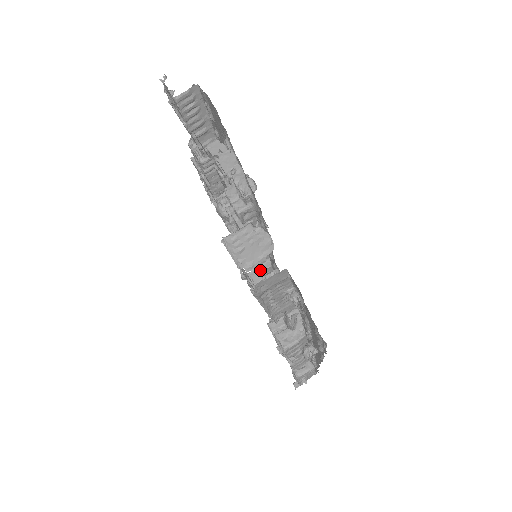
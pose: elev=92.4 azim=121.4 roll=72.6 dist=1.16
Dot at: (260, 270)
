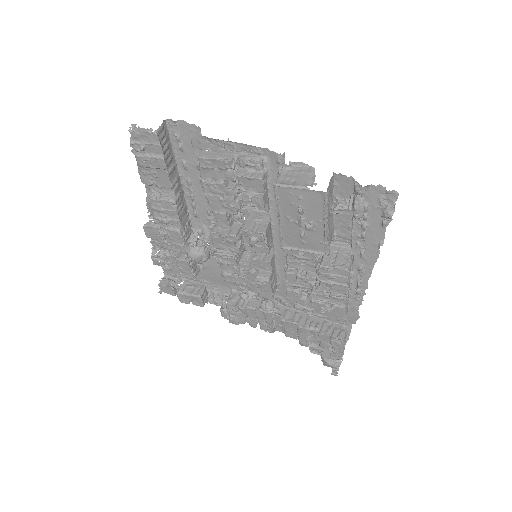
Dot at: (269, 260)
